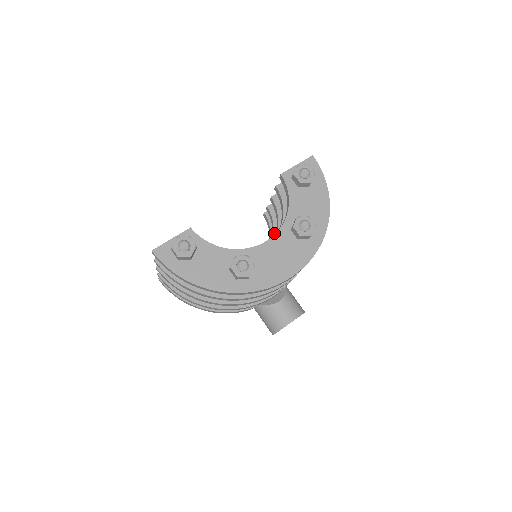
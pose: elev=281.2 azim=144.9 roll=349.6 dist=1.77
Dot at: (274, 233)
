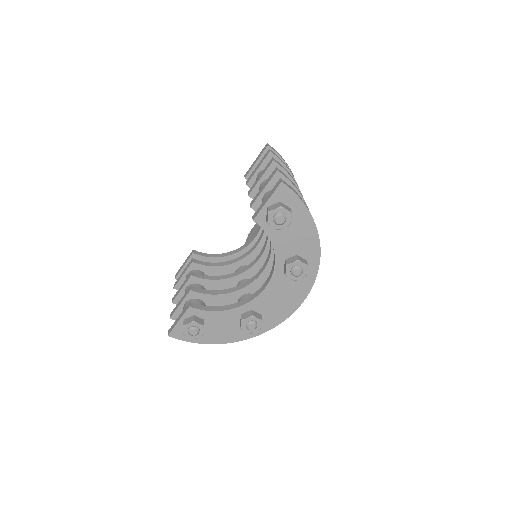
Dot at: occluded
